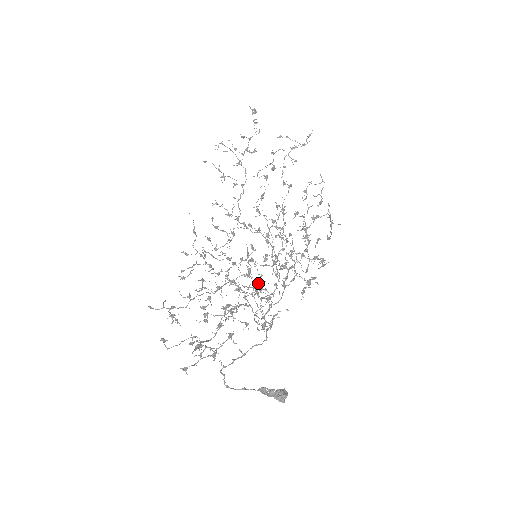
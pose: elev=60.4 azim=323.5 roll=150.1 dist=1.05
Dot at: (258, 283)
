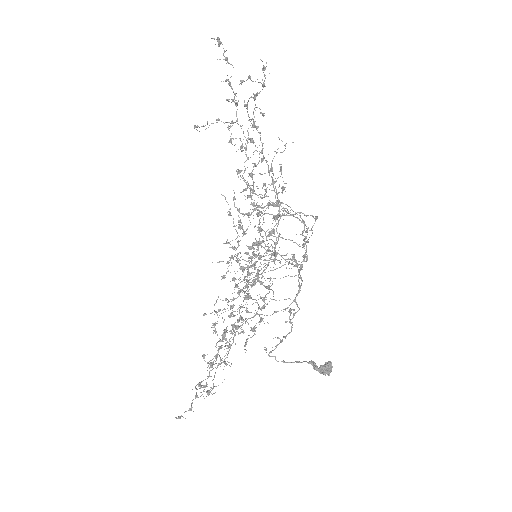
Dot at: occluded
